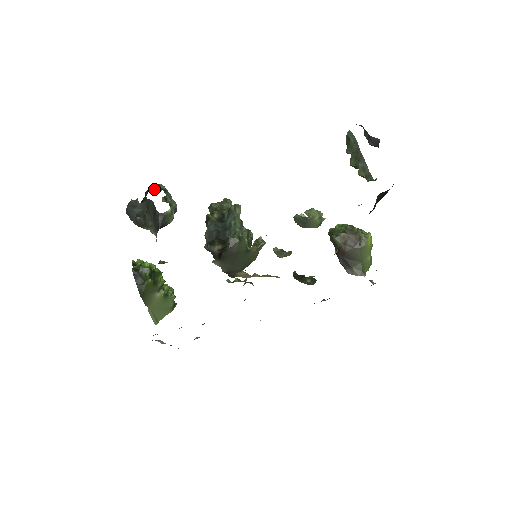
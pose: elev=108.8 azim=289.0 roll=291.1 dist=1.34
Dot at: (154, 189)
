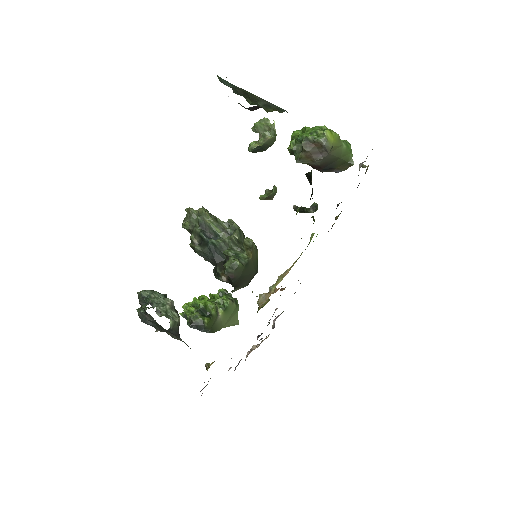
Dot at: (143, 304)
